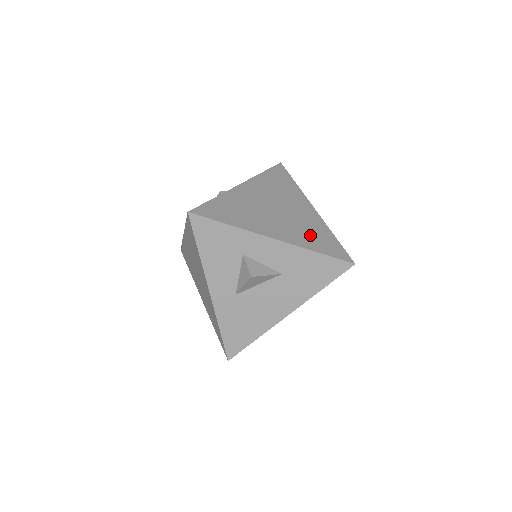
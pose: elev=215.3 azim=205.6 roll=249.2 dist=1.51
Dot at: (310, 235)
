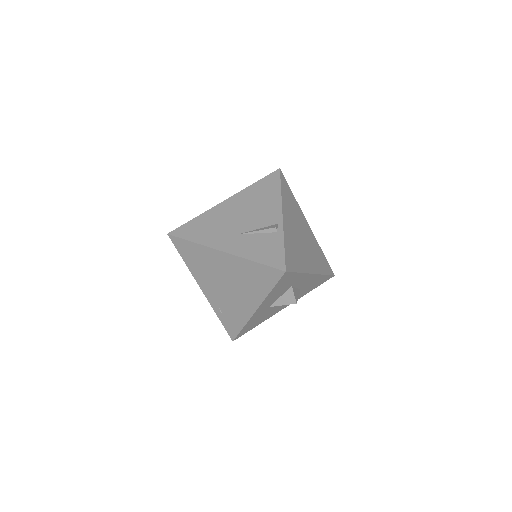
Dot at: (318, 258)
